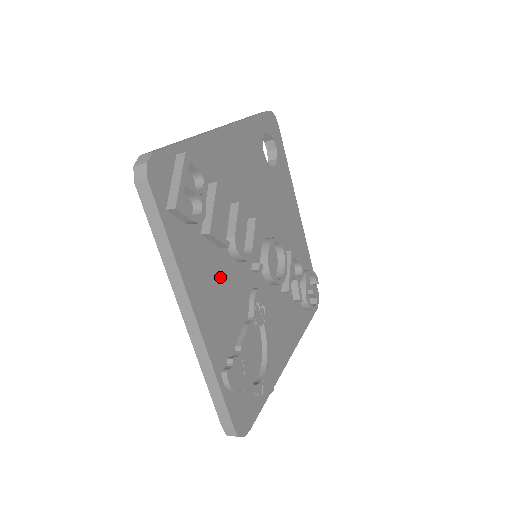
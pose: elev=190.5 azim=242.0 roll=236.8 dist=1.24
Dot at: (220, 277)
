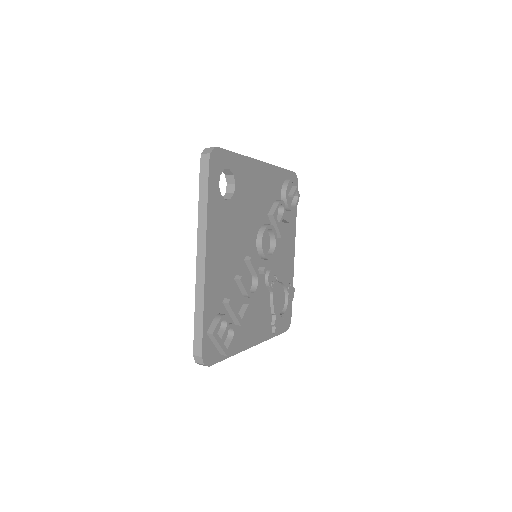
Dot at: (251, 313)
